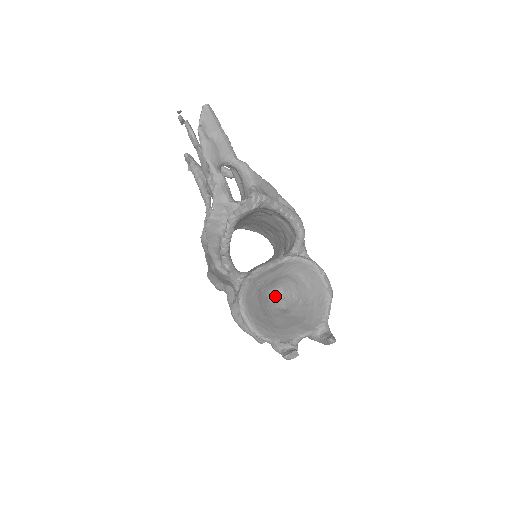
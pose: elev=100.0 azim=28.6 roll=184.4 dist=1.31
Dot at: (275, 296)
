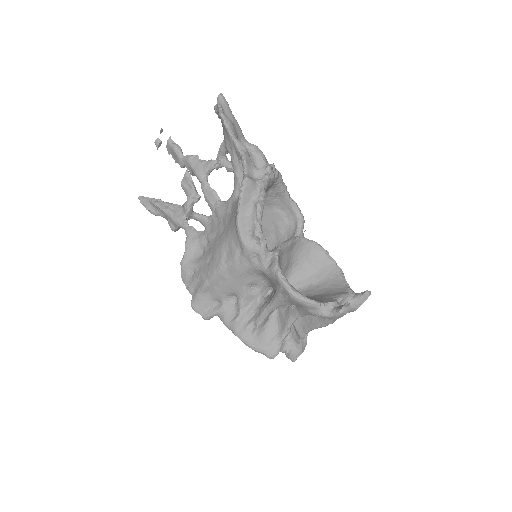
Dot at: occluded
